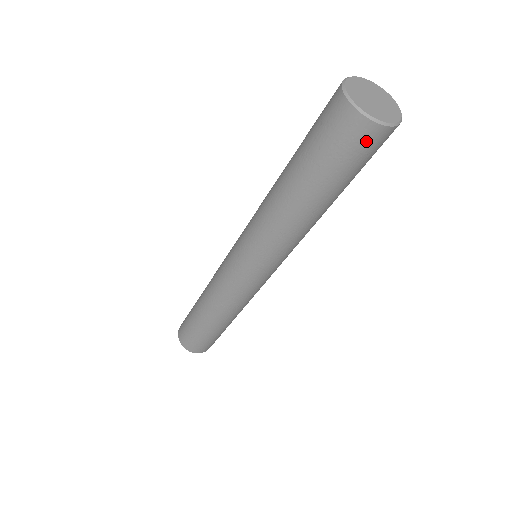
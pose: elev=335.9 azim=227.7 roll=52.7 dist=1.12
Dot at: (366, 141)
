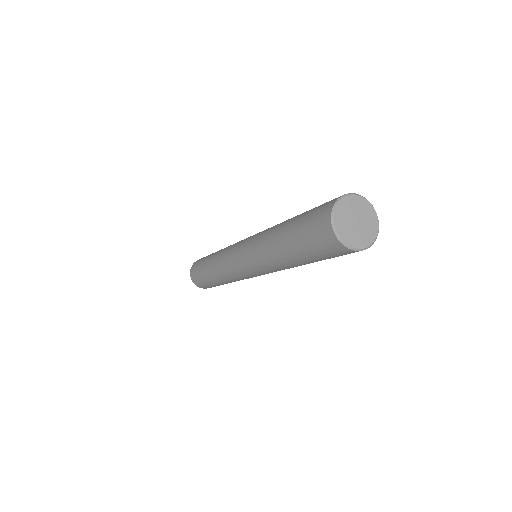
Dot at: occluded
